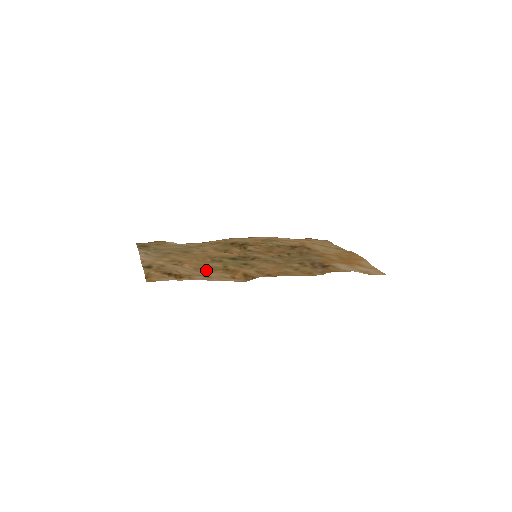
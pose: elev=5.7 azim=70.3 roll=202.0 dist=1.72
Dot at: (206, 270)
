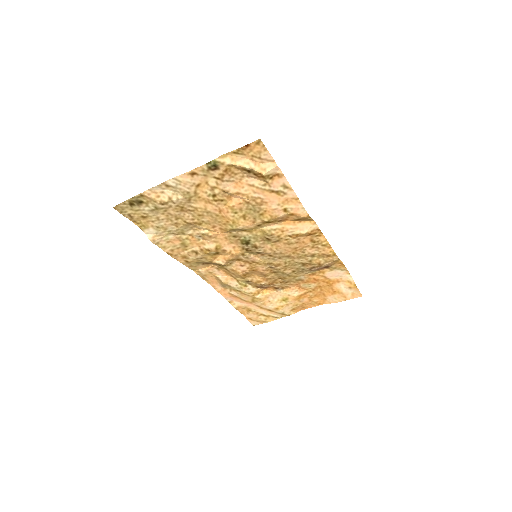
Dot at: (257, 207)
